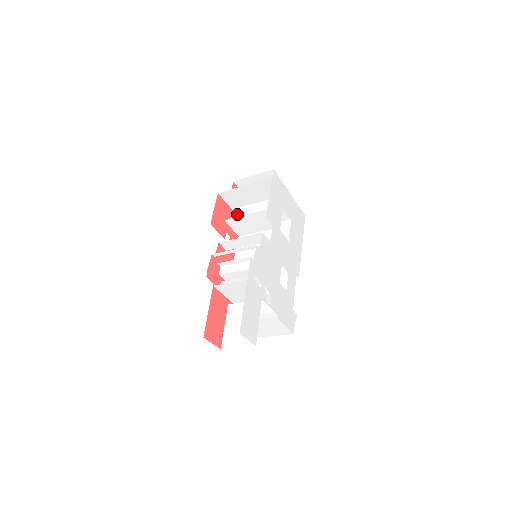
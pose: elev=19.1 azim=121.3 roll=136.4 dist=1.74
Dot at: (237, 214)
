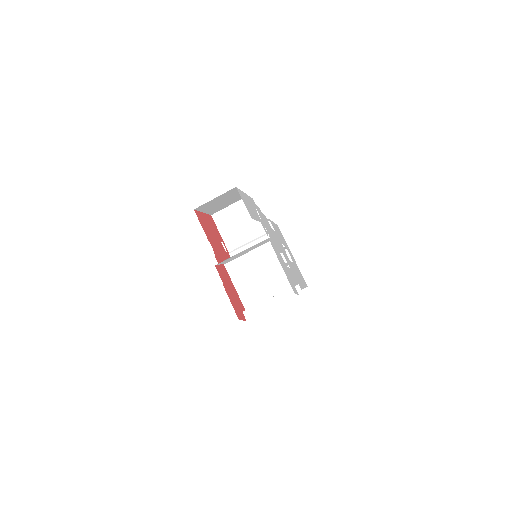
Dot at: occluded
